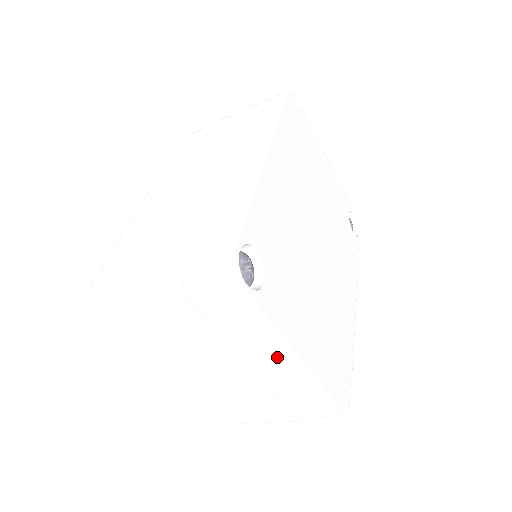
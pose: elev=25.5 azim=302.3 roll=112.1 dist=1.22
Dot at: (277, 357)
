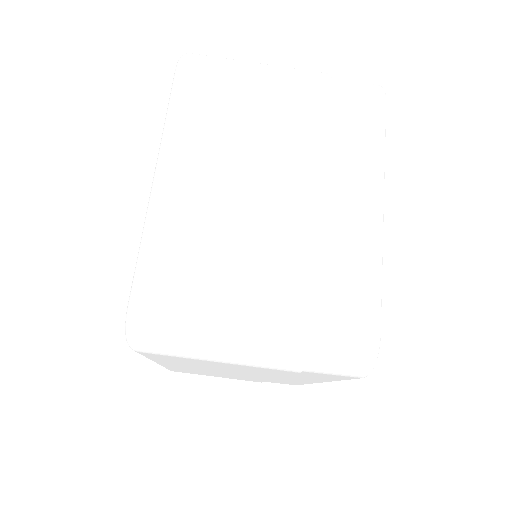
Dot at: (364, 192)
